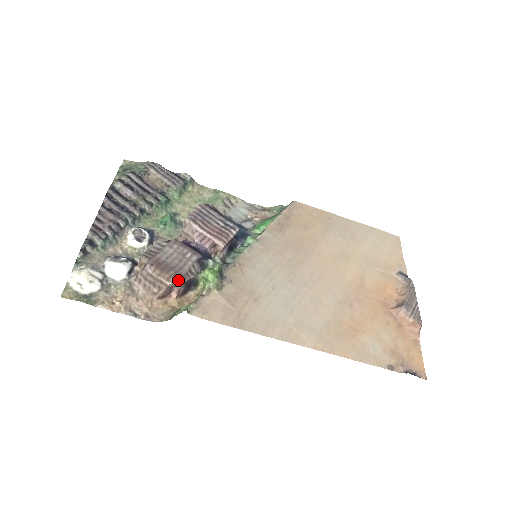
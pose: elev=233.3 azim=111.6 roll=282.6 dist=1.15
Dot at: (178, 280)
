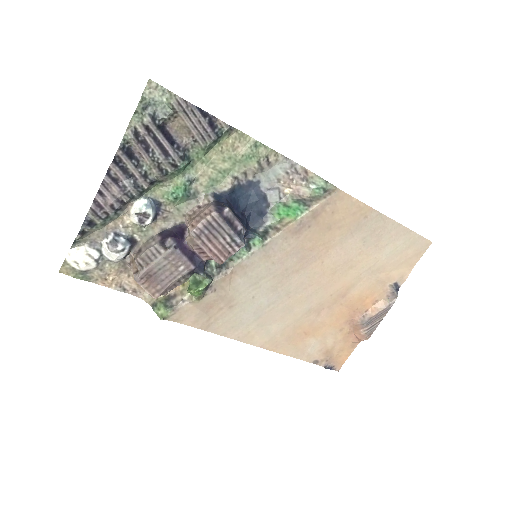
Dot at: (163, 293)
